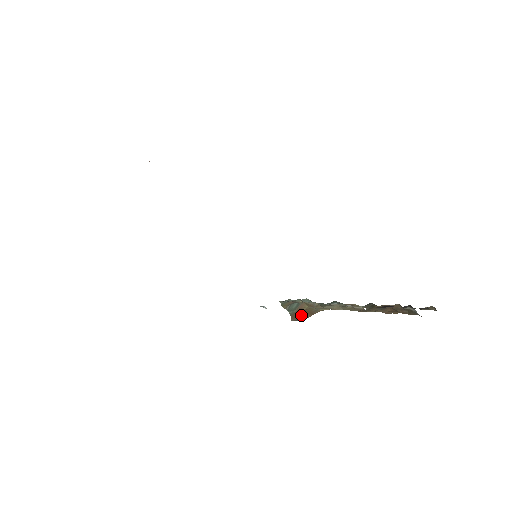
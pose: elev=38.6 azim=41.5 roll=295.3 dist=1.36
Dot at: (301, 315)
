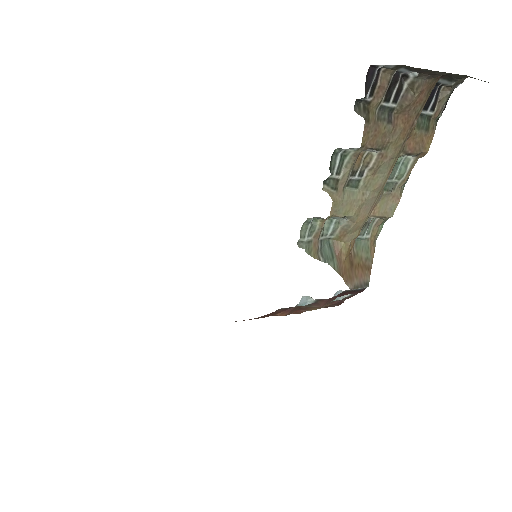
Dot at: (355, 275)
